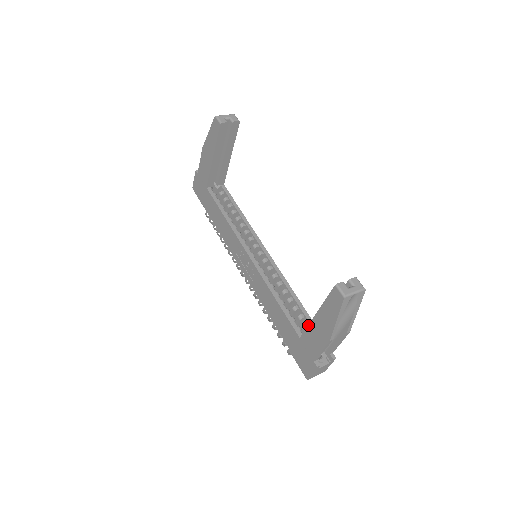
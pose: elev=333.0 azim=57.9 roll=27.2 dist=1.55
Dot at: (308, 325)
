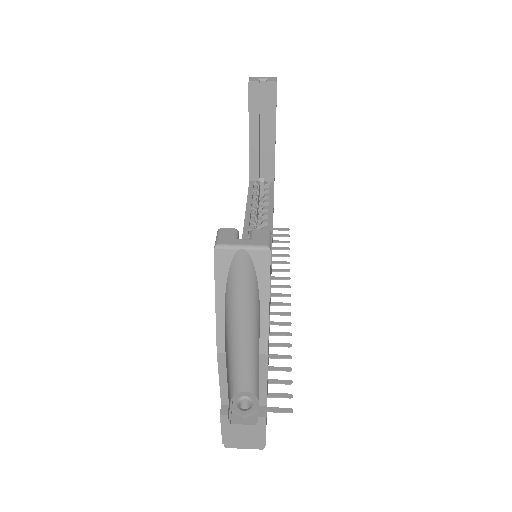
Dot at: occluded
